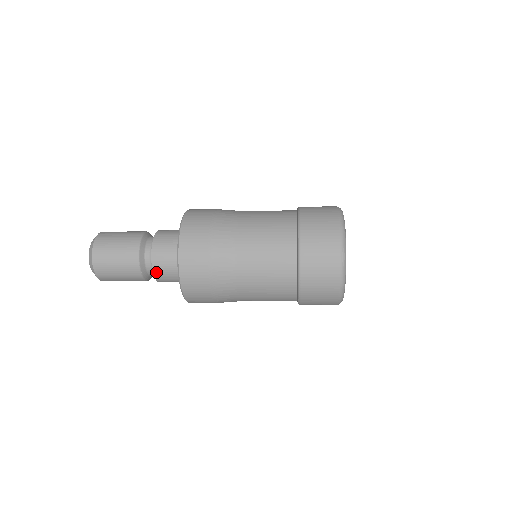
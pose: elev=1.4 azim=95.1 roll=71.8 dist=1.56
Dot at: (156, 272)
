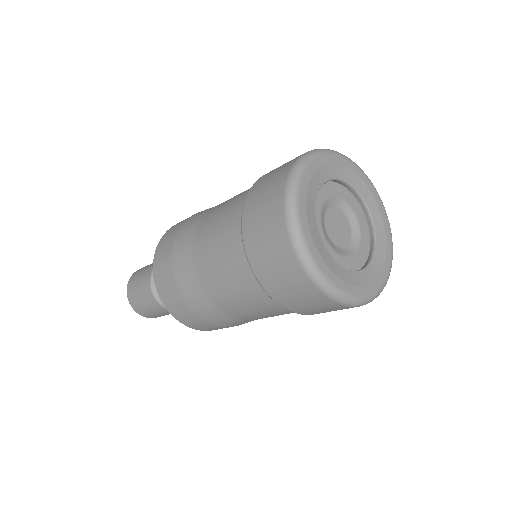
Dot at: occluded
